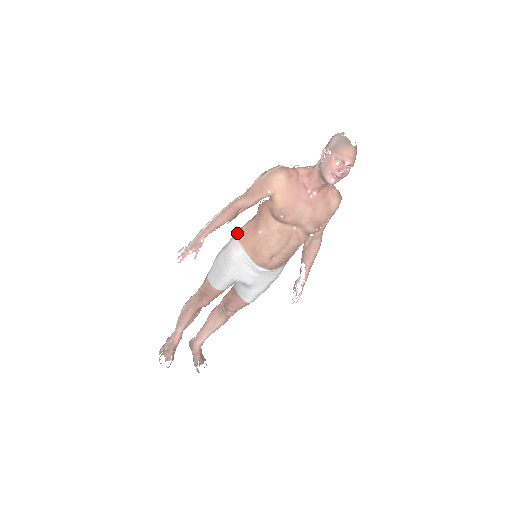
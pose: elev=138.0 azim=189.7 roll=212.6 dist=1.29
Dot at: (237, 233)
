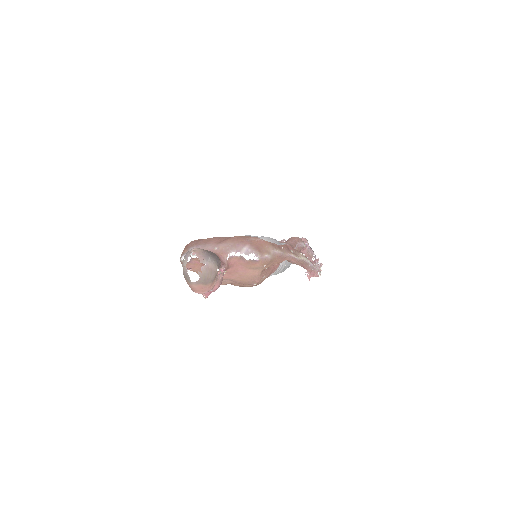
Dot at: occluded
